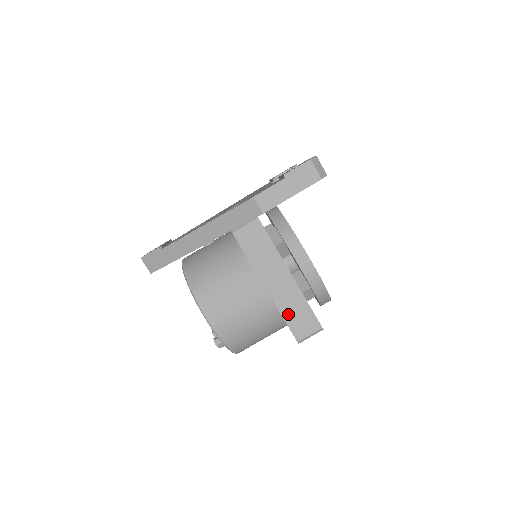
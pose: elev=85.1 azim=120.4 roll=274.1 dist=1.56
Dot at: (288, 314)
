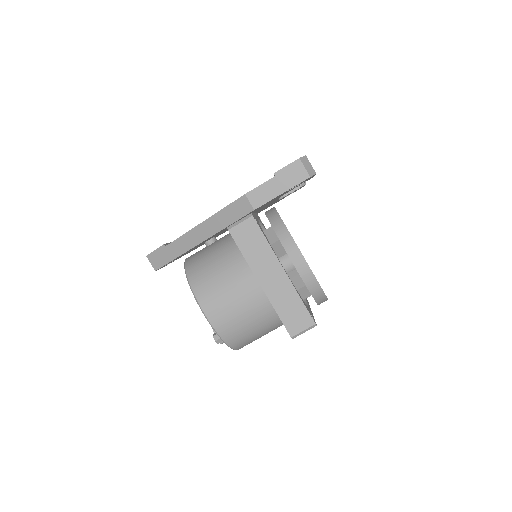
Dot at: (282, 309)
